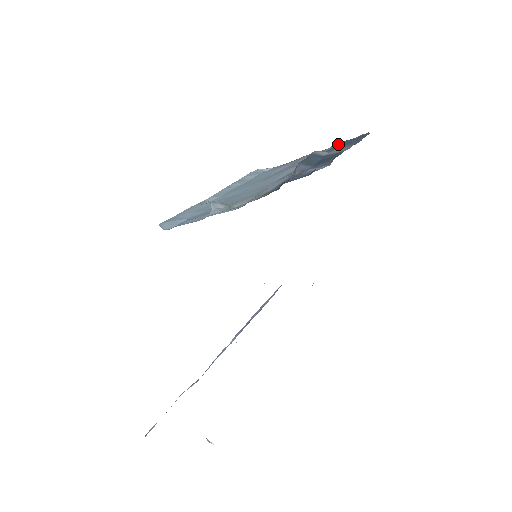
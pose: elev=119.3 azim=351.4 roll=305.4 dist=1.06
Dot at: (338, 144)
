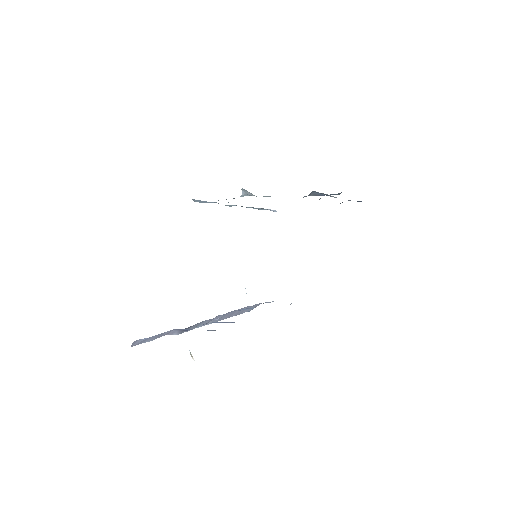
Dot at: occluded
